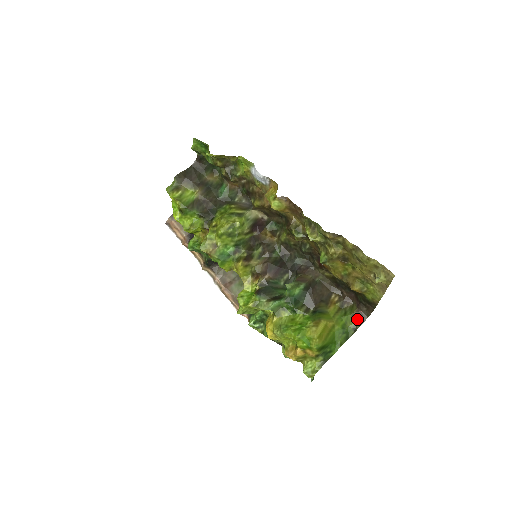
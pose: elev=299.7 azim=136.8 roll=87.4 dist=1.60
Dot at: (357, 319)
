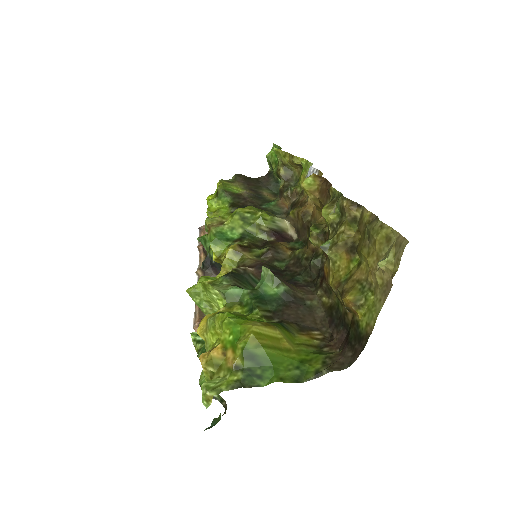
Dot at: (330, 362)
